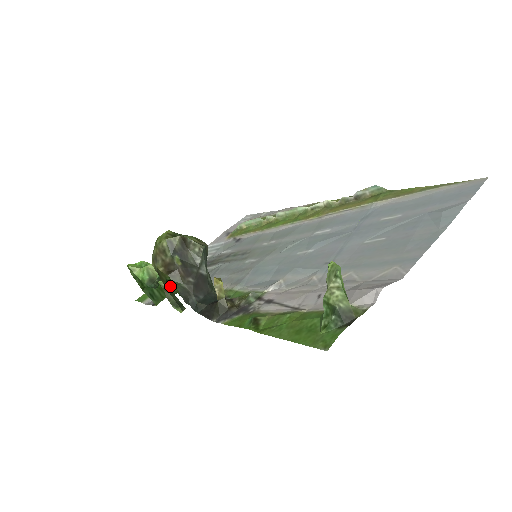
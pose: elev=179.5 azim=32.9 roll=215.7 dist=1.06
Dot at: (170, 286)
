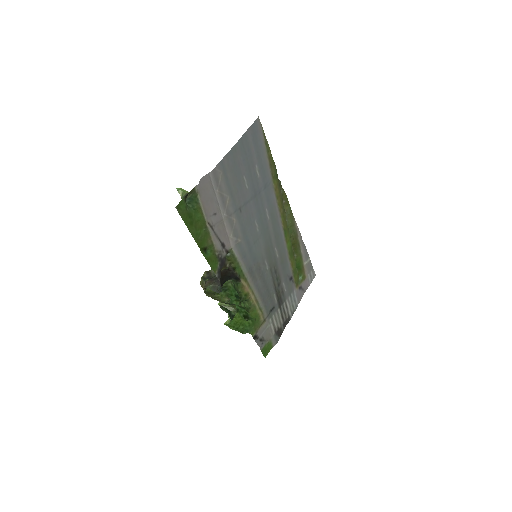
Dot at: (251, 319)
